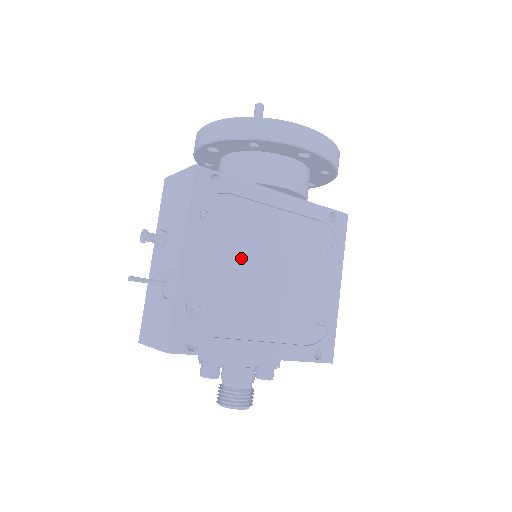
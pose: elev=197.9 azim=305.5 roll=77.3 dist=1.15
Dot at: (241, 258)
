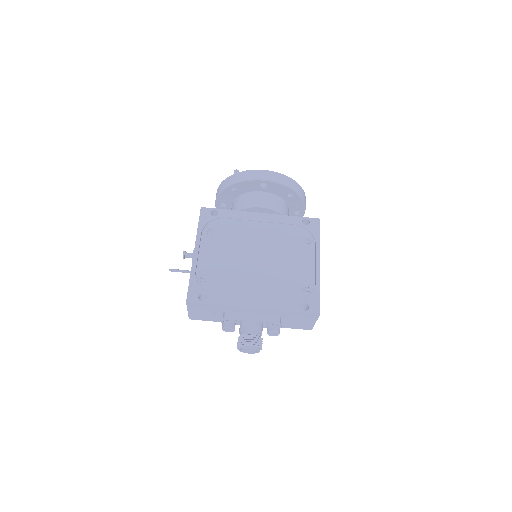
Dot at: (234, 250)
